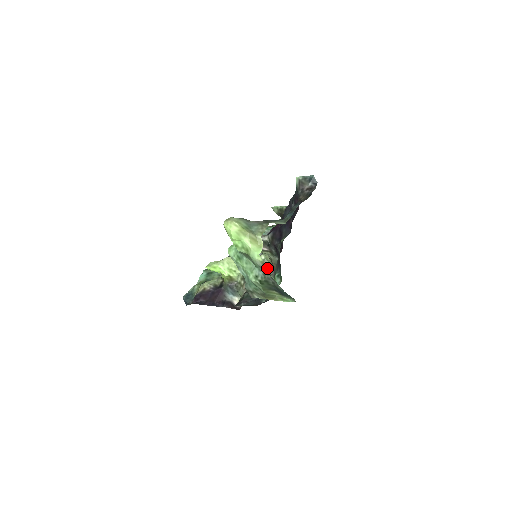
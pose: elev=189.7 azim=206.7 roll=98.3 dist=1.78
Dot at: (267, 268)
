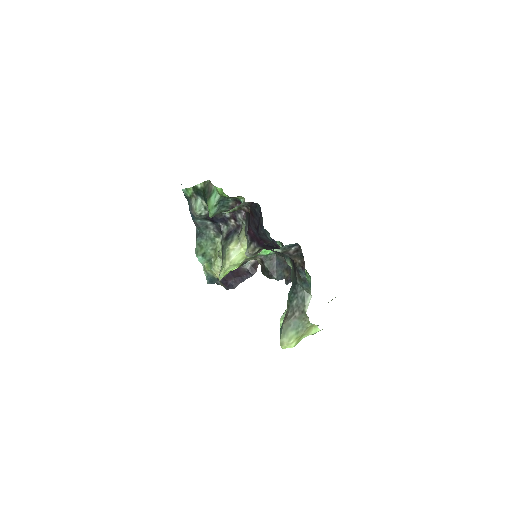
Dot at: occluded
